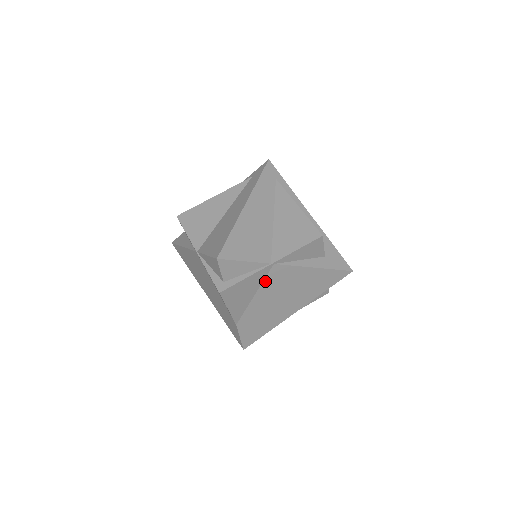
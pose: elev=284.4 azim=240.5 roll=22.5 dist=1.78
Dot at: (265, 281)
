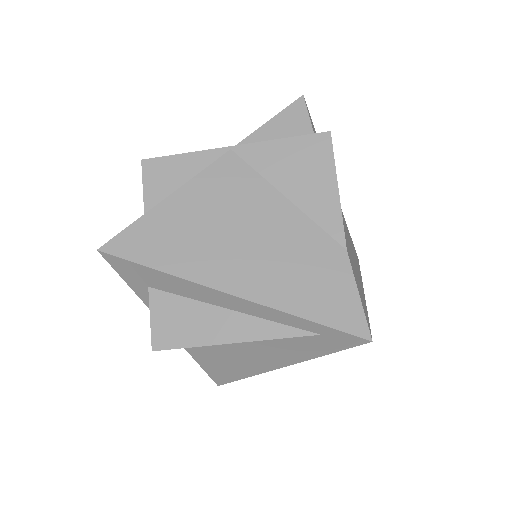
Dot at: occluded
